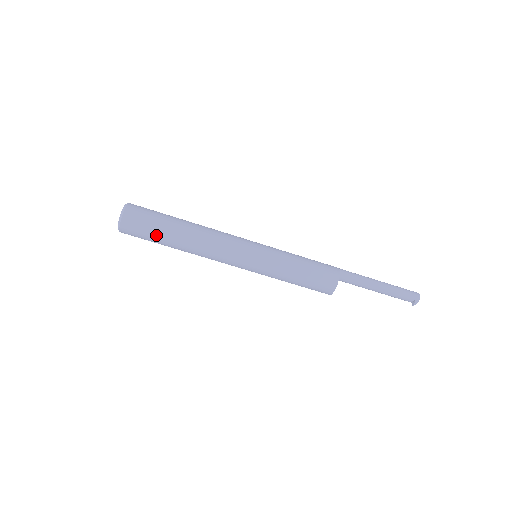
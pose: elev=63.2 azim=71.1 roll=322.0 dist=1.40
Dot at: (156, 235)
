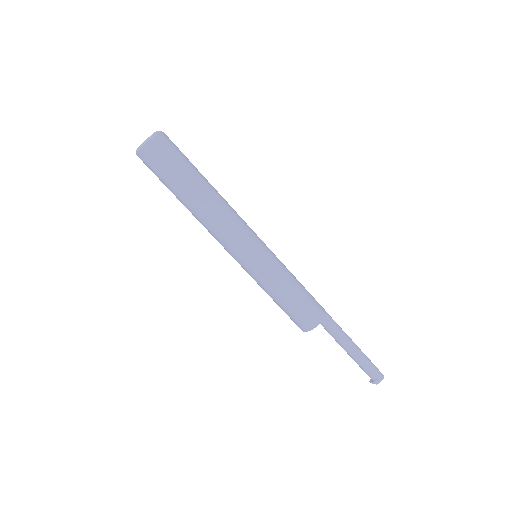
Dot at: (168, 184)
